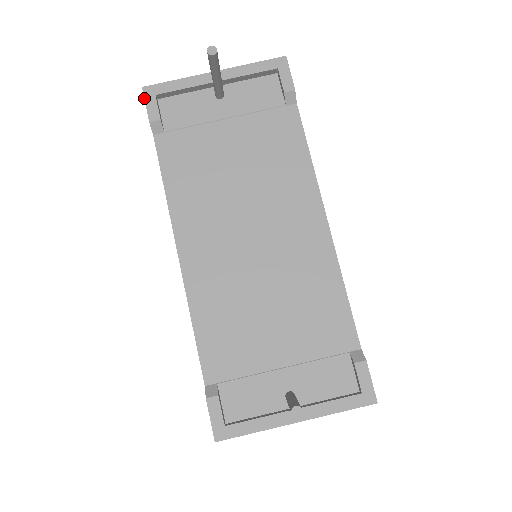
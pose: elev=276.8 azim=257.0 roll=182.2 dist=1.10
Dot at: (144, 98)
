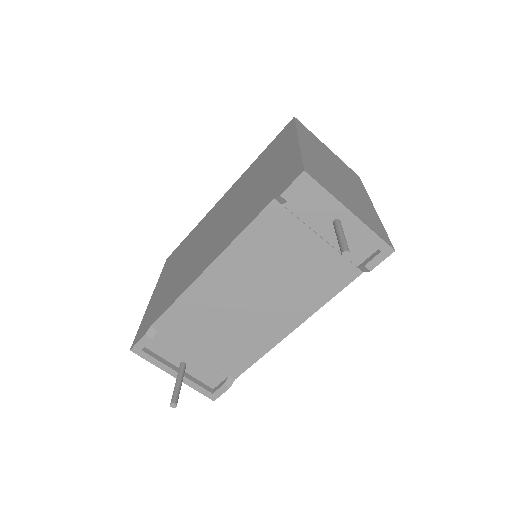
Dot at: (296, 178)
